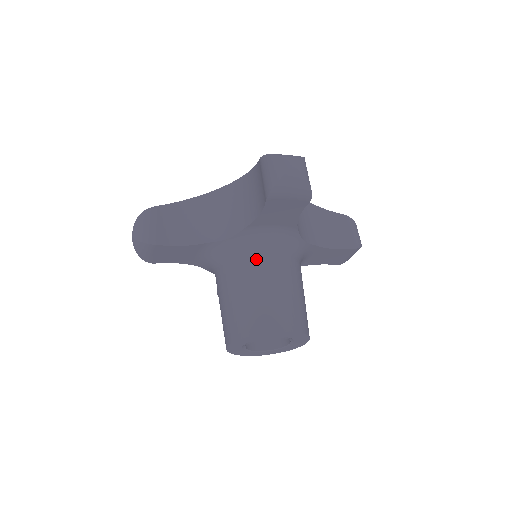
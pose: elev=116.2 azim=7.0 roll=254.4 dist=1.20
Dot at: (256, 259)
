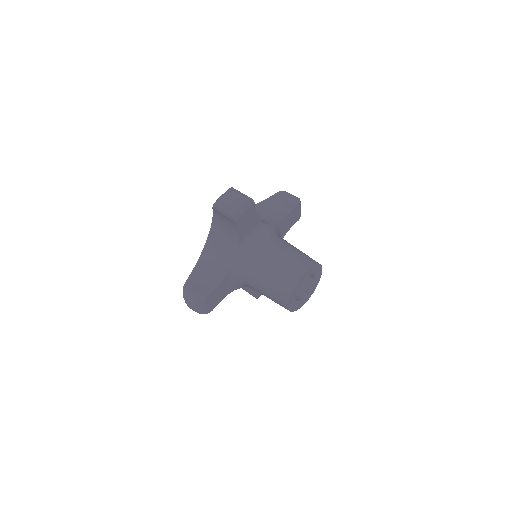
Dot at: (258, 255)
